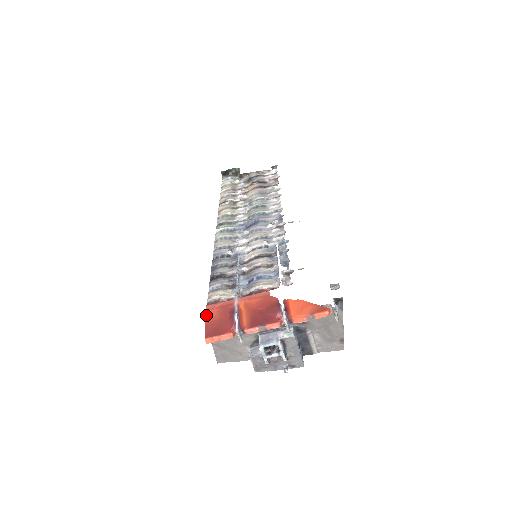
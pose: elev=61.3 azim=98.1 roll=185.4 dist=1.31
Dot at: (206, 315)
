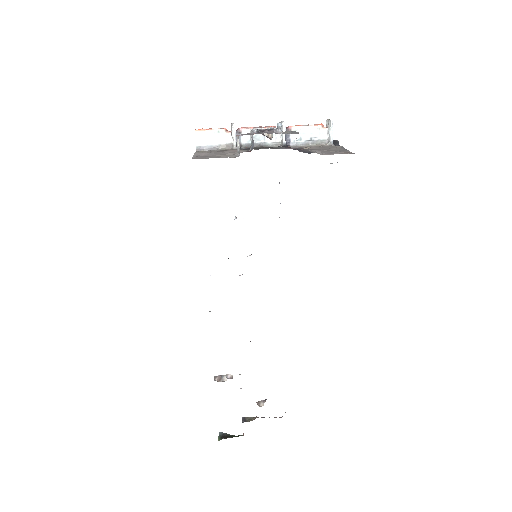
Dot at: occluded
